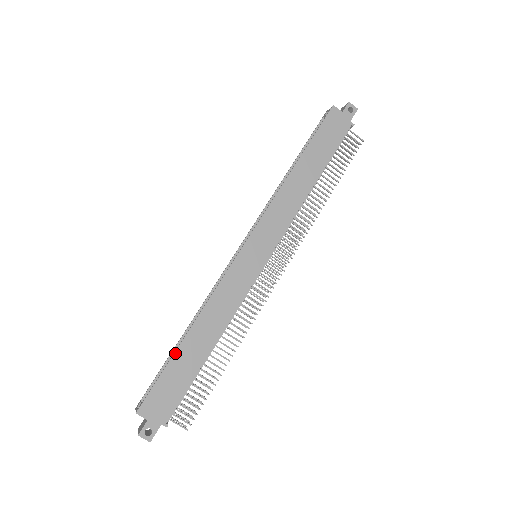
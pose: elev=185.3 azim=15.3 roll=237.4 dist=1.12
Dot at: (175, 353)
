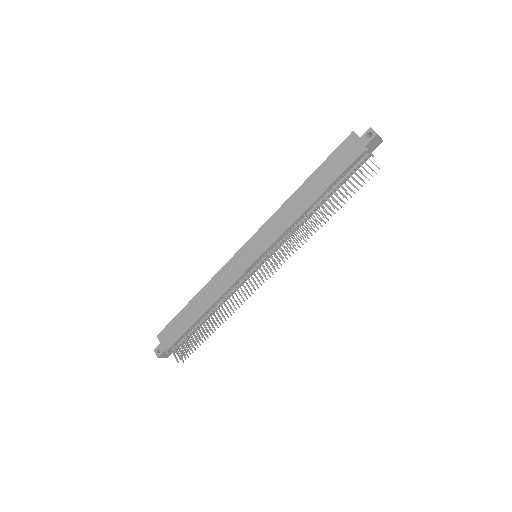
Dot at: (184, 307)
